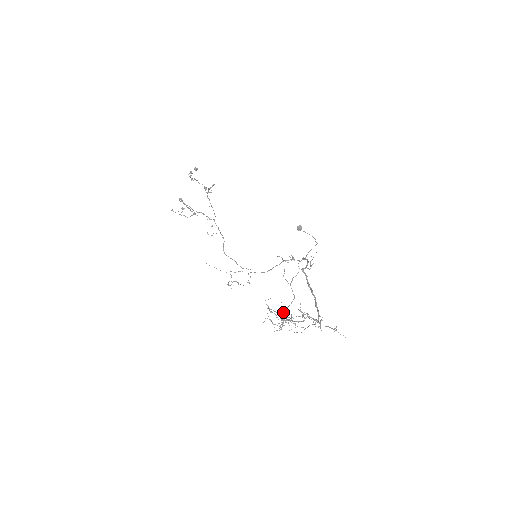
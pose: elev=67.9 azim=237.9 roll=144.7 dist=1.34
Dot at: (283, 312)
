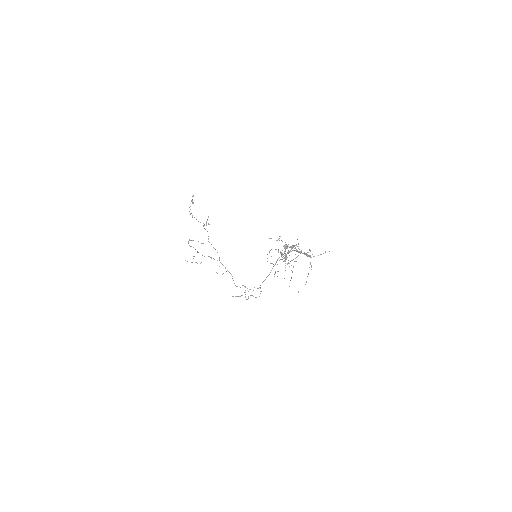
Dot at: occluded
